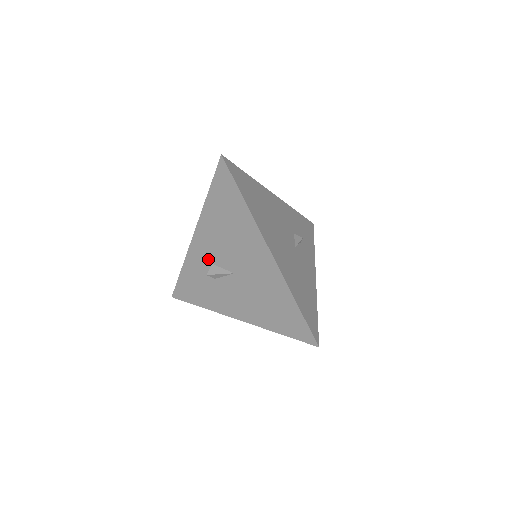
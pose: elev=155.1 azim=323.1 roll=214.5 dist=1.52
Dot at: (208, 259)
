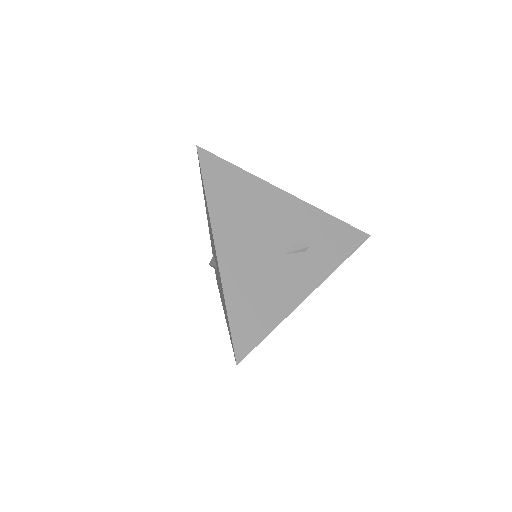
Dot at: occluded
